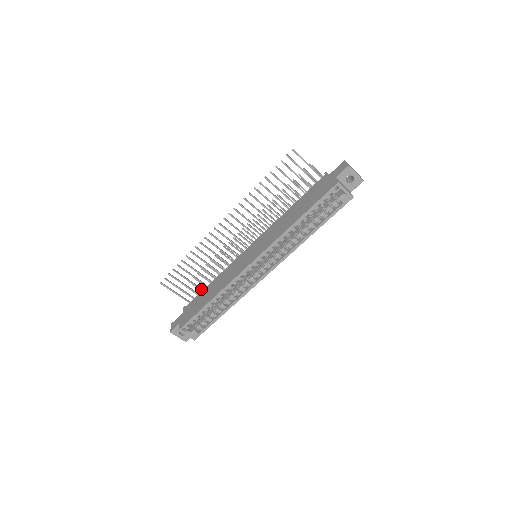
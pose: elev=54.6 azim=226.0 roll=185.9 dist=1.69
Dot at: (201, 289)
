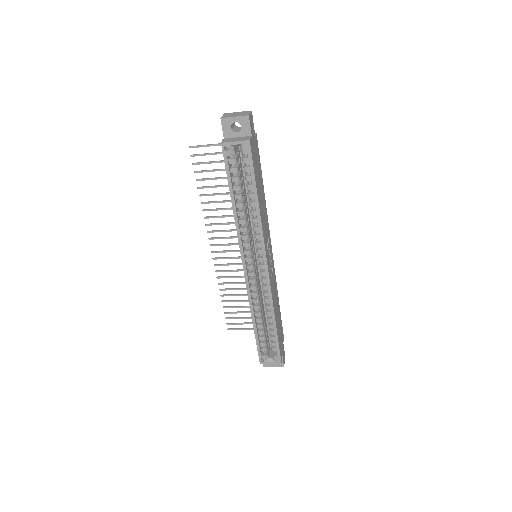
Dot at: occluded
